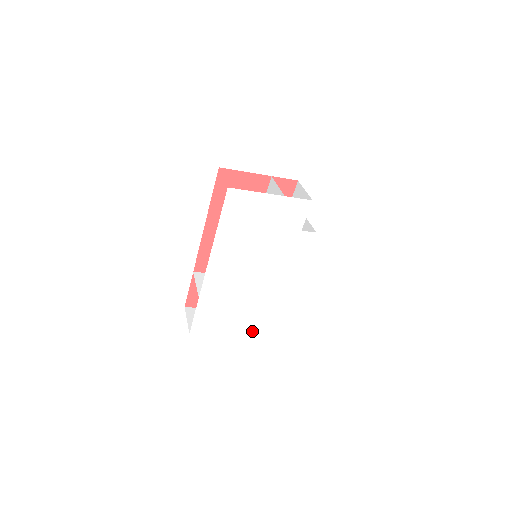
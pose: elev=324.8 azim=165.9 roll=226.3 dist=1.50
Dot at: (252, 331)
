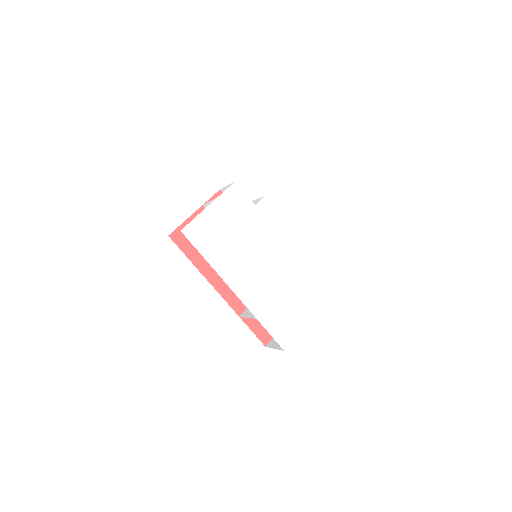
Dot at: (318, 302)
